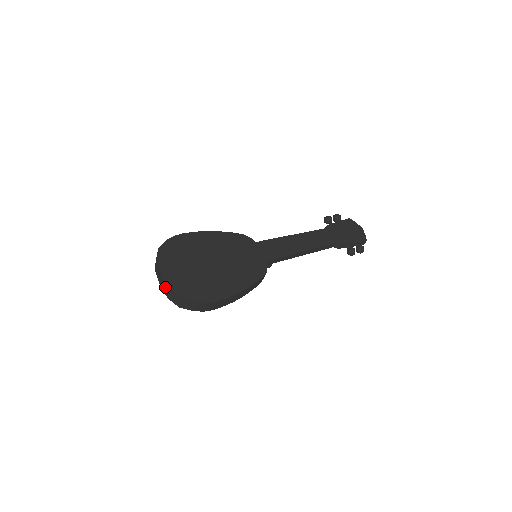
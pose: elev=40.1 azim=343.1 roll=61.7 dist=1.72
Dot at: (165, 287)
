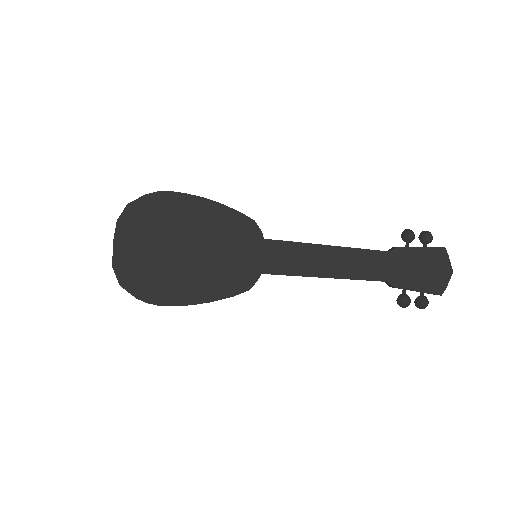
Dot at: occluded
